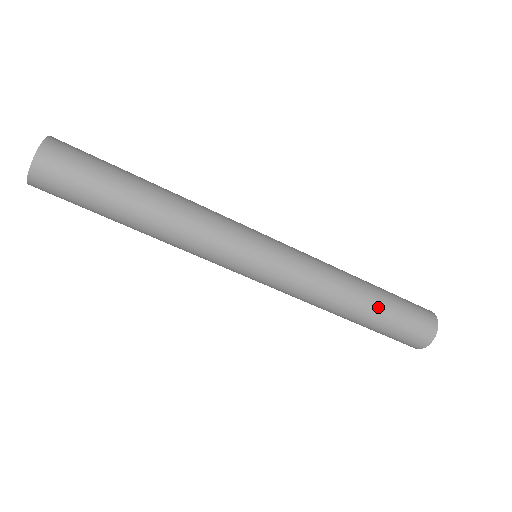
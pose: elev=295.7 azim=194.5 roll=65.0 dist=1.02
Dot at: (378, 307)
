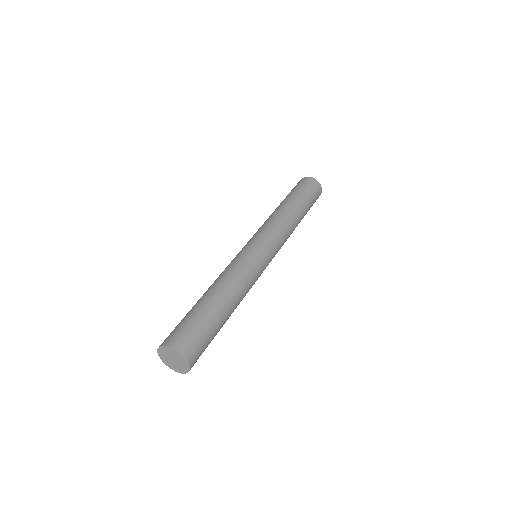
Dot at: (303, 207)
